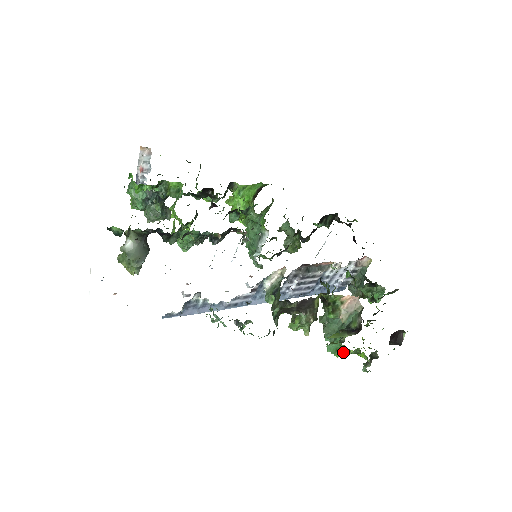
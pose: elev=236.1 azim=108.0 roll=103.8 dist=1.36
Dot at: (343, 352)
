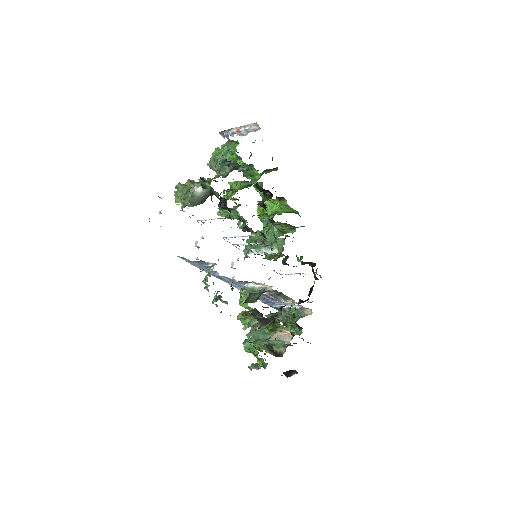
Dot at: (252, 352)
